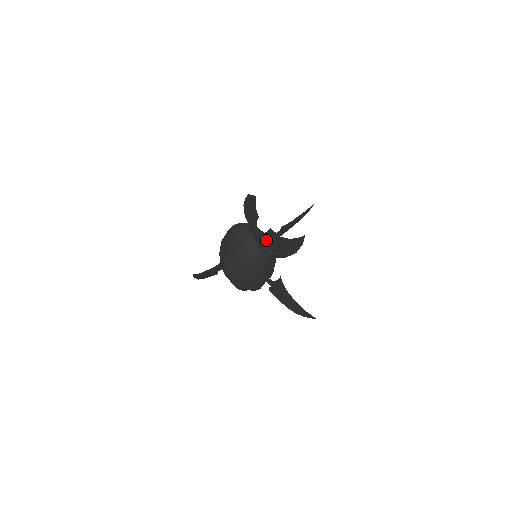
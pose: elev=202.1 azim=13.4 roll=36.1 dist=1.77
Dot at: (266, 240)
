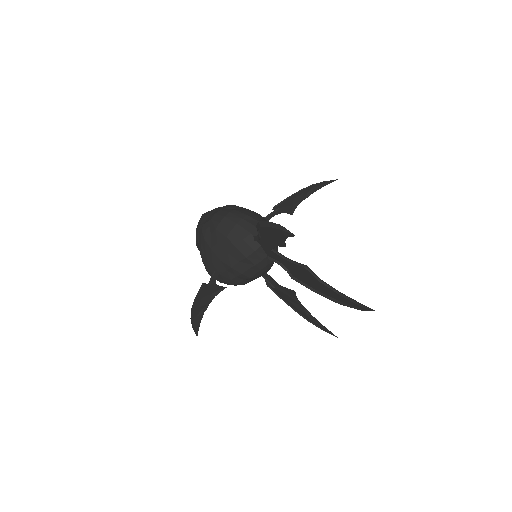
Dot at: (289, 266)
